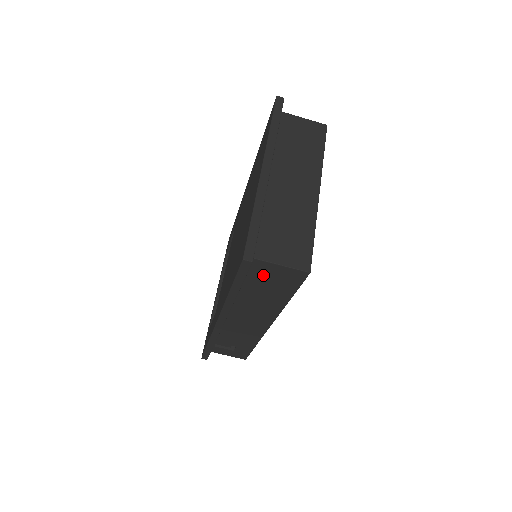
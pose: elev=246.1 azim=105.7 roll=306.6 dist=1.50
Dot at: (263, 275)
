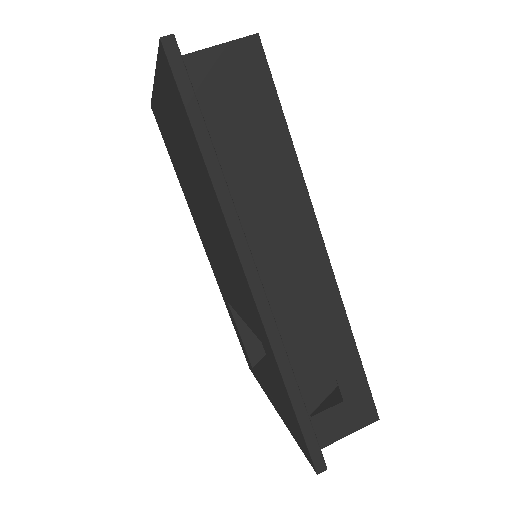
Dot at: (218, 91)
